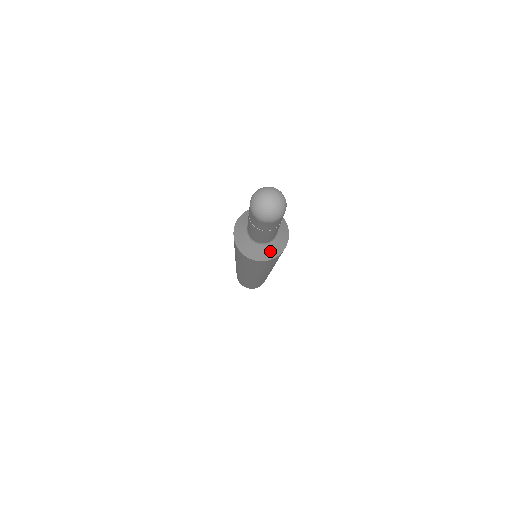
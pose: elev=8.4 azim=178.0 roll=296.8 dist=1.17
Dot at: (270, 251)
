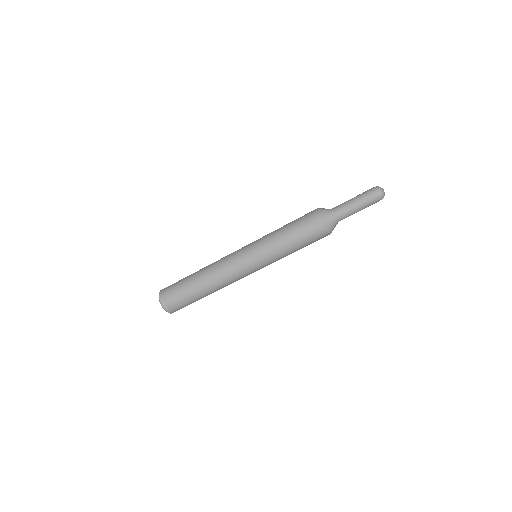
Dot at: (329, 219)
